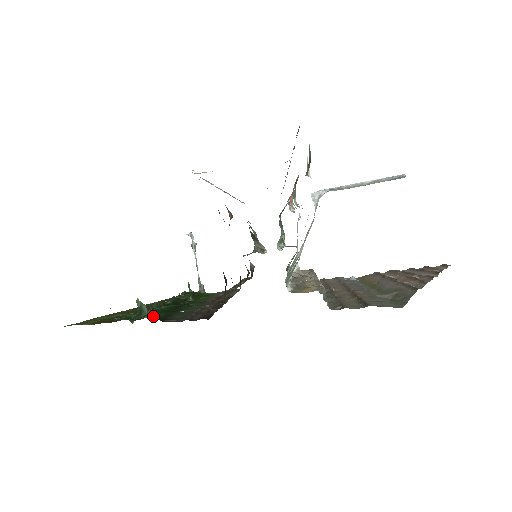
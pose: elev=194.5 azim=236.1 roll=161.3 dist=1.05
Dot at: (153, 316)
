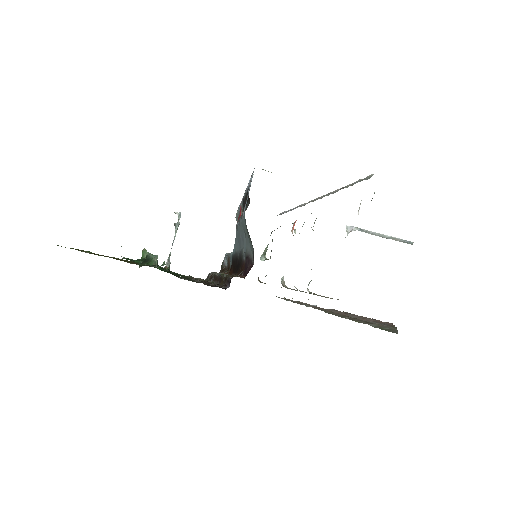
Dot at: (160, 269)
